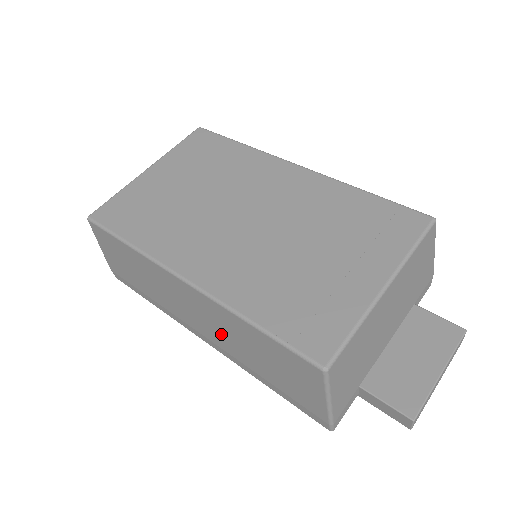
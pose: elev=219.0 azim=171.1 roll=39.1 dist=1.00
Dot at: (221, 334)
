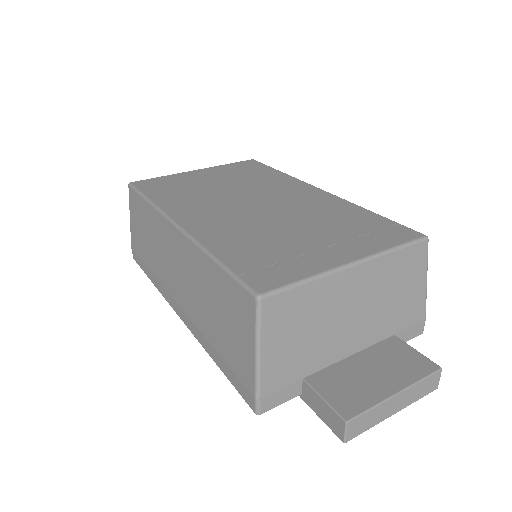
Dot at: (190, 291)
